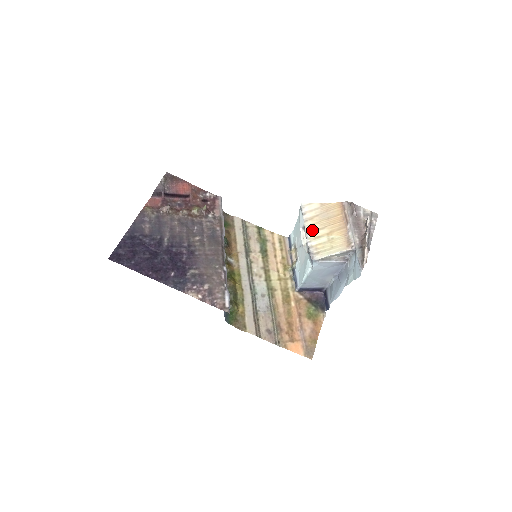
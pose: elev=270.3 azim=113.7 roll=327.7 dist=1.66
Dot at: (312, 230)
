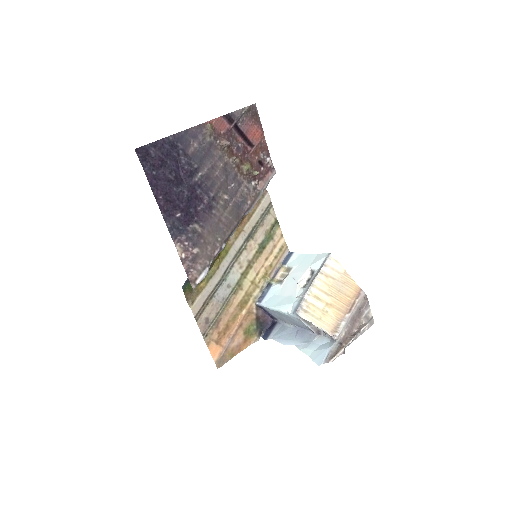
Dot at: (319, 287)
